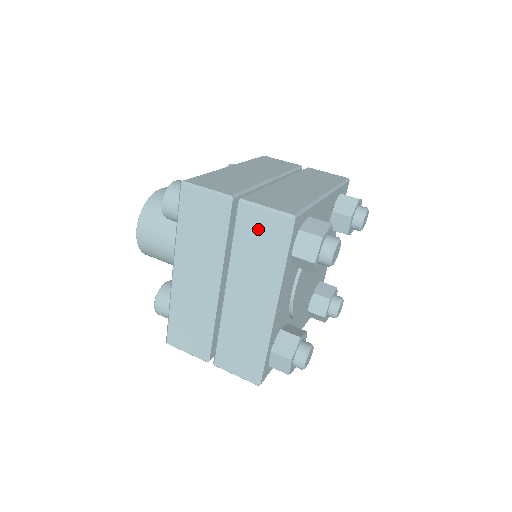
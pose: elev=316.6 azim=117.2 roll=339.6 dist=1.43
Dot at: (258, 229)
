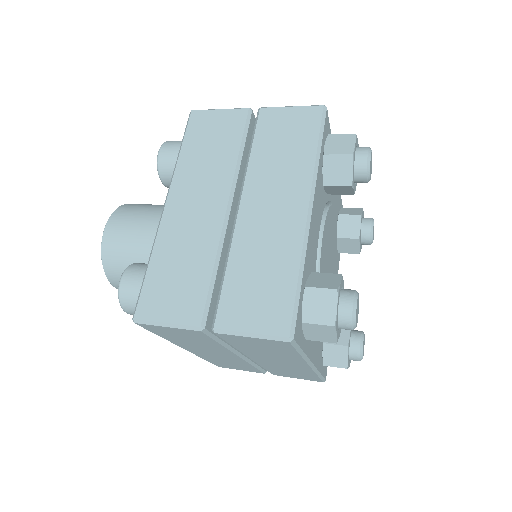
Dot at: (284, 126)
